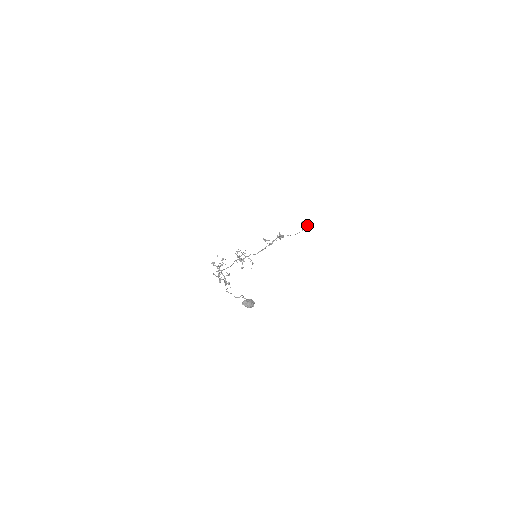
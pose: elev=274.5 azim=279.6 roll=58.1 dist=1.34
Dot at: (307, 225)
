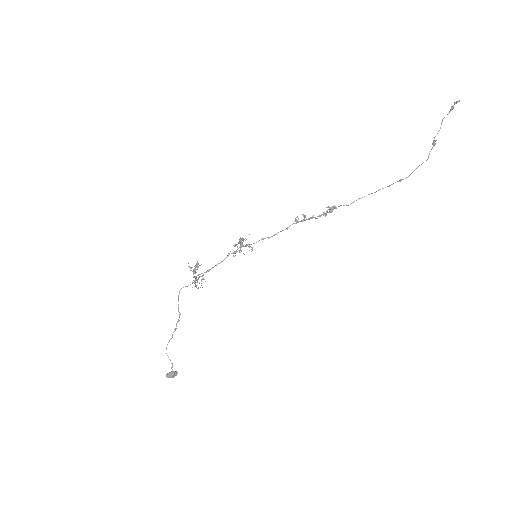
Dot at: occluded
